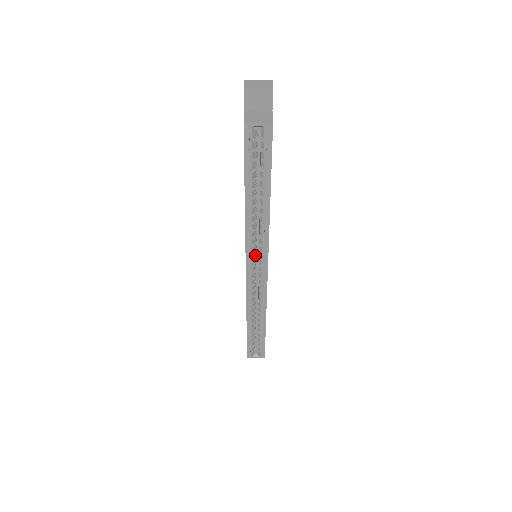
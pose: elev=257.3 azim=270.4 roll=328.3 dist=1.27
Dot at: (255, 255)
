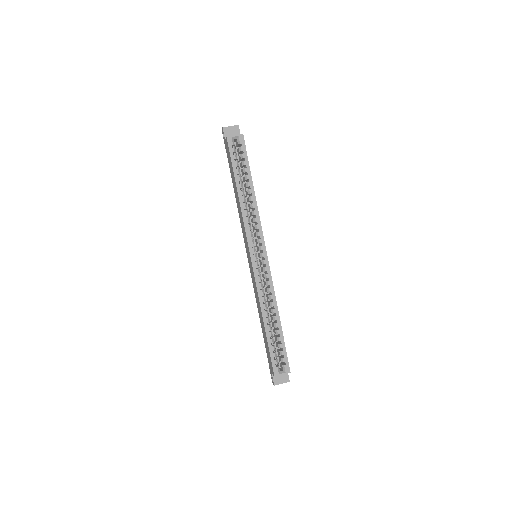
Dot at: (255, 246)
